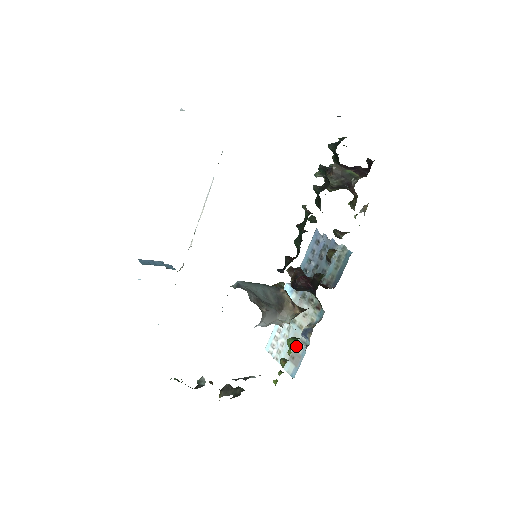
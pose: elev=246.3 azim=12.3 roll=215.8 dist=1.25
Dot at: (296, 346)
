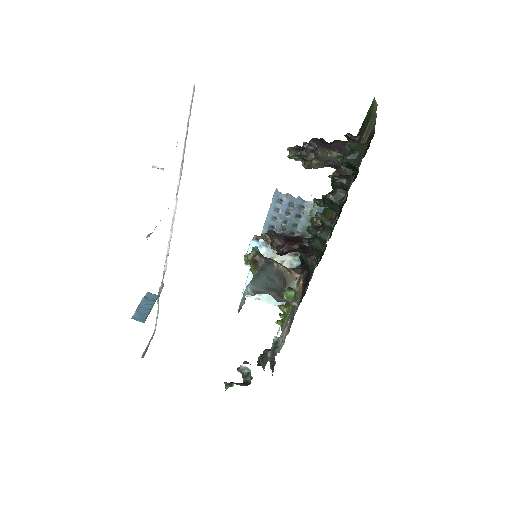
Dot at: occluded
